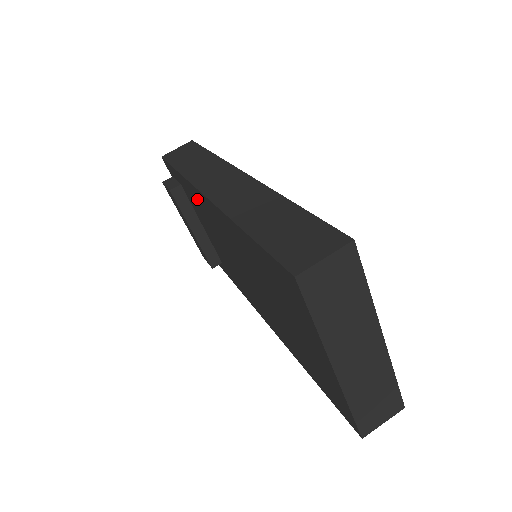
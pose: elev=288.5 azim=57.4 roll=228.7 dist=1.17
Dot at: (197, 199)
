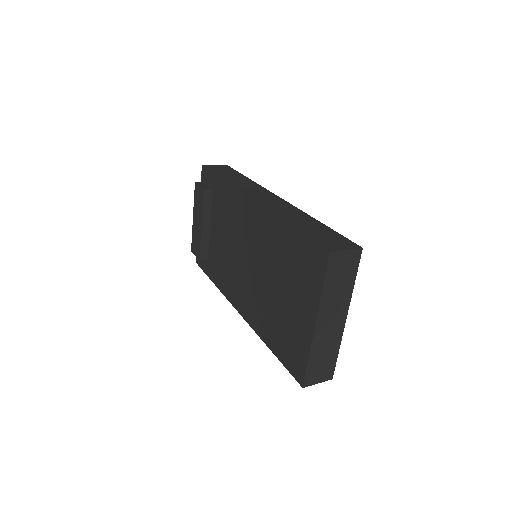
Dot at: (232, 201)
